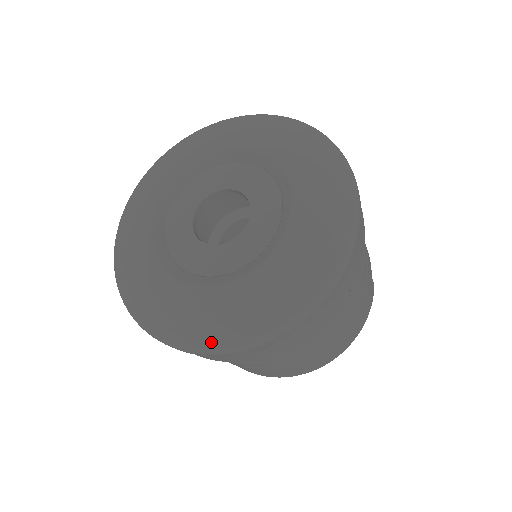
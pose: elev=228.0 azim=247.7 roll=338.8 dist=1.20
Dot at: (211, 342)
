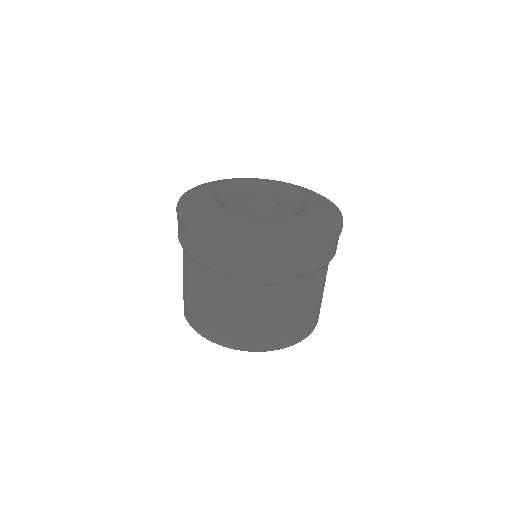
Dot at: (248, 237)
